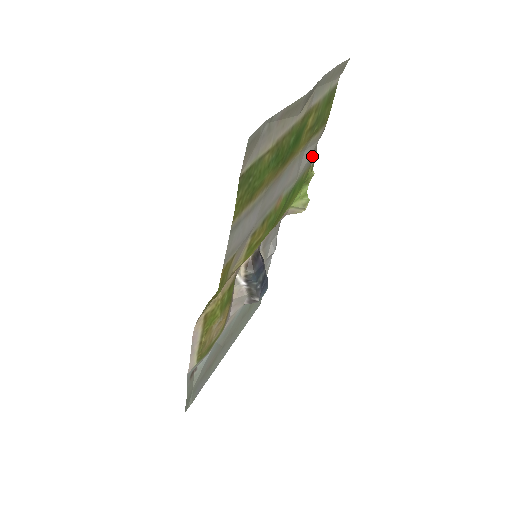
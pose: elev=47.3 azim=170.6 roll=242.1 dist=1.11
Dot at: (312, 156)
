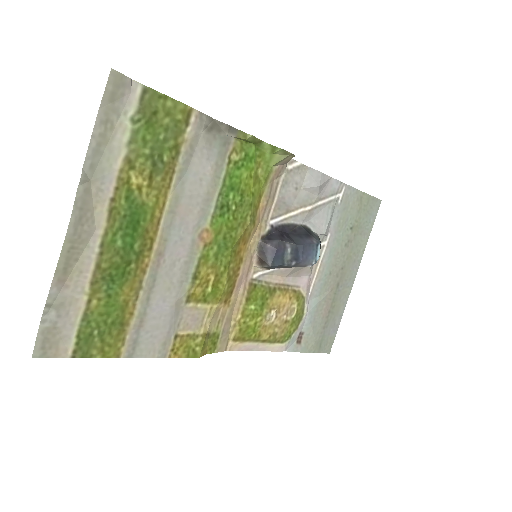
Dot at: (218, 142)
